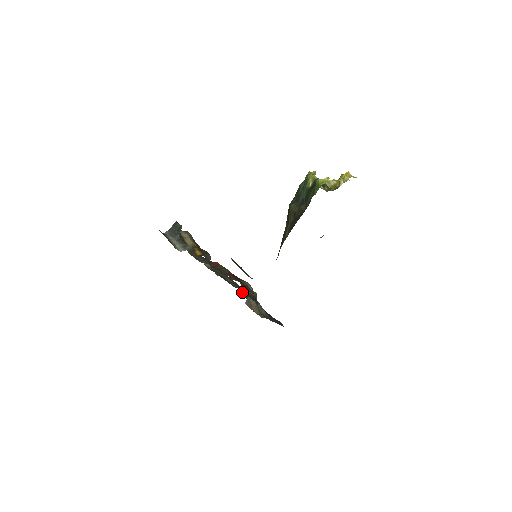
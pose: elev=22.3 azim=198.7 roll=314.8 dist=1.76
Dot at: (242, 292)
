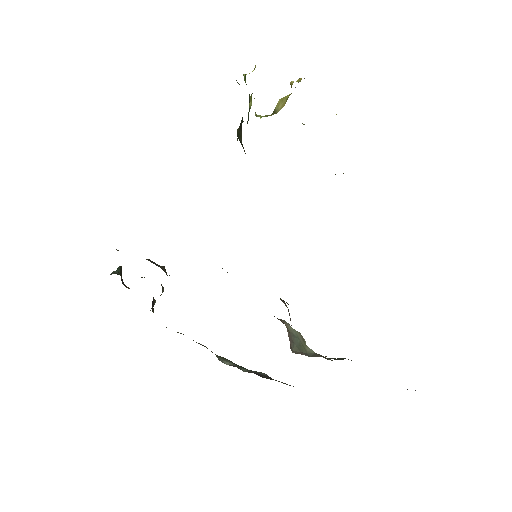
Dot at: occluded
